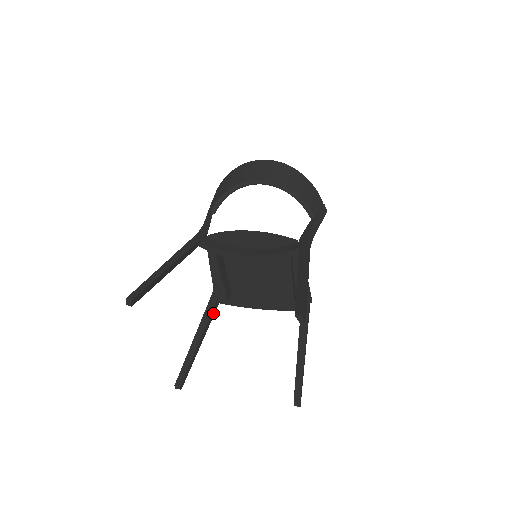
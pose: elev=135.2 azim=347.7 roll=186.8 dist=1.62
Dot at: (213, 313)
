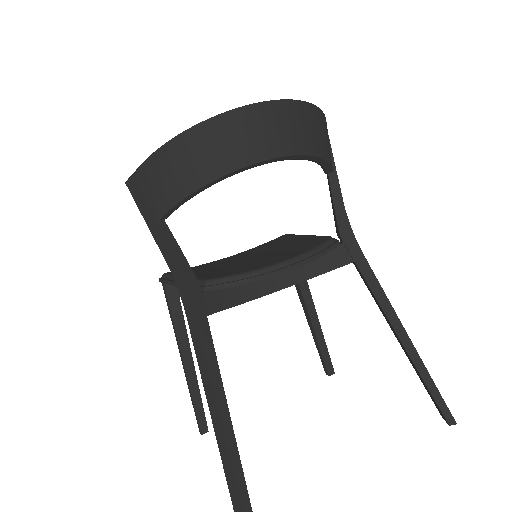
Dot at: (182, 317)
